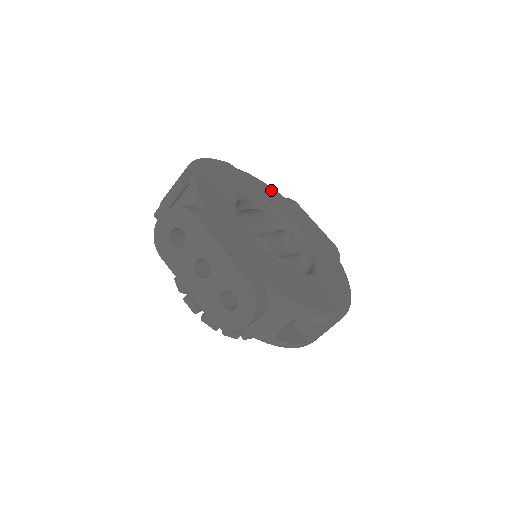
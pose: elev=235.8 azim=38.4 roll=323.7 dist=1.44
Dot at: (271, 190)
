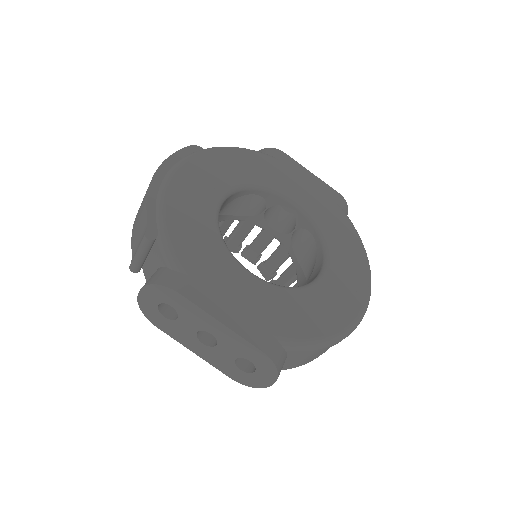
Dot at: (251, 156)
